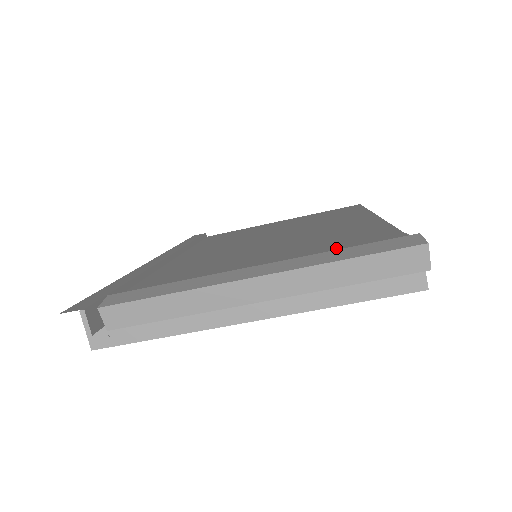
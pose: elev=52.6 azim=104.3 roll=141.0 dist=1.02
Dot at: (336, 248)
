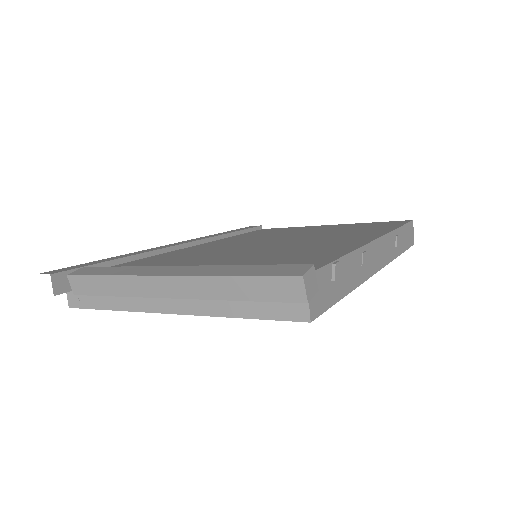
Dot at: (266, 263)
